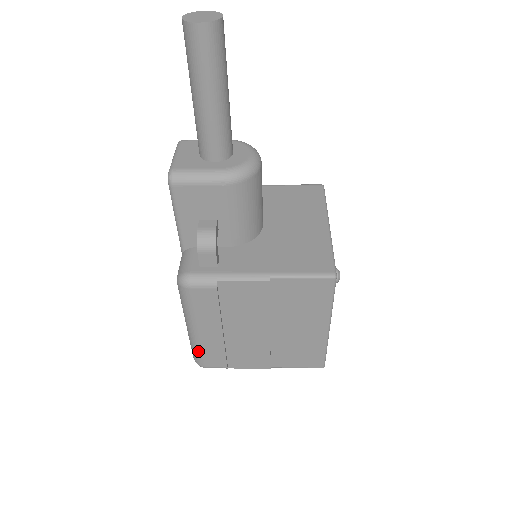
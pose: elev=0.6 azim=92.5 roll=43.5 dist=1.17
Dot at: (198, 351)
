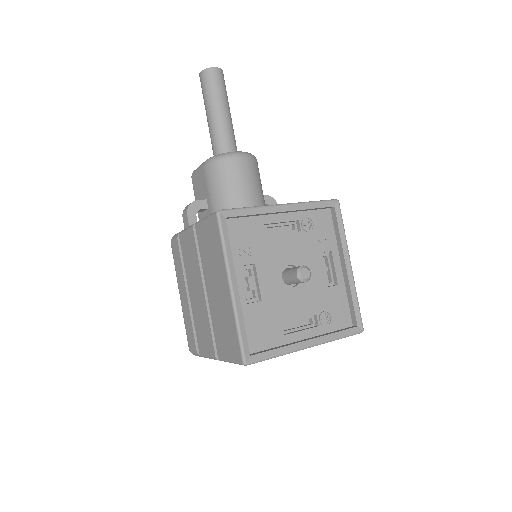
Dot at: (185, 325)
